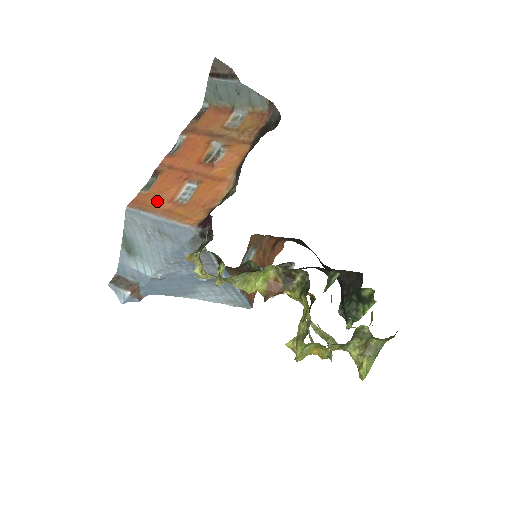
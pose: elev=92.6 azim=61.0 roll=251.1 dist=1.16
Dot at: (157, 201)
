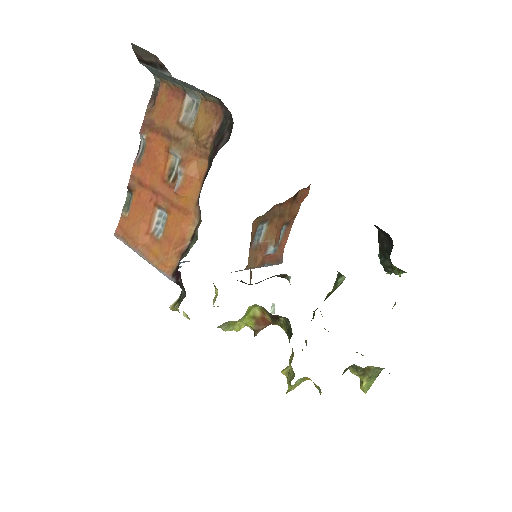
Dot at: (136, 233)
